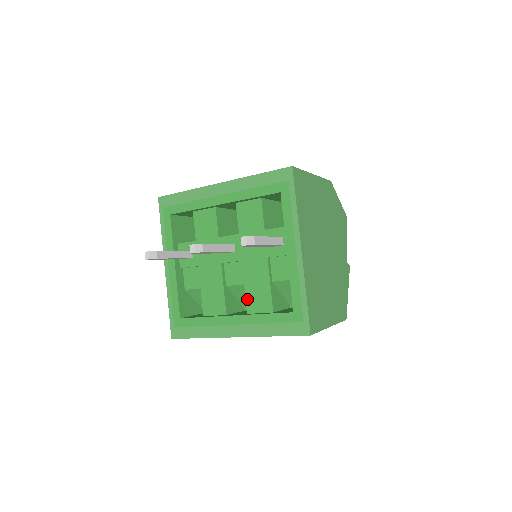
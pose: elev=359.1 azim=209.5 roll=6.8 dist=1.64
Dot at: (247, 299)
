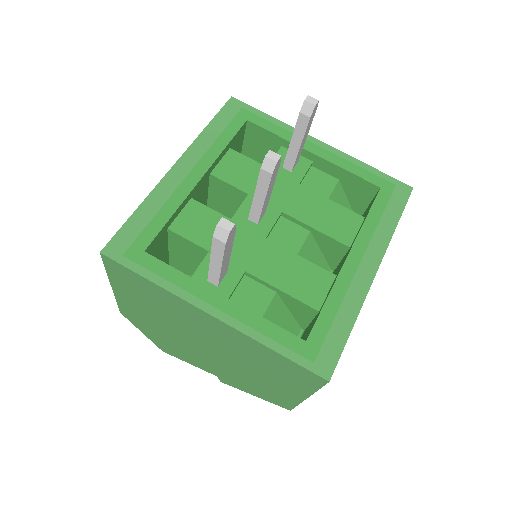
Dot at: (332, 236)
